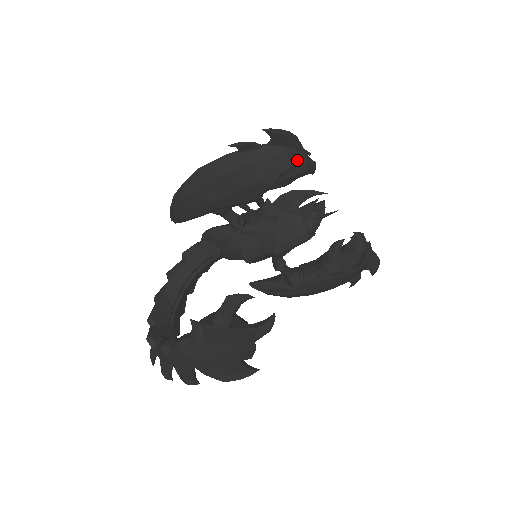
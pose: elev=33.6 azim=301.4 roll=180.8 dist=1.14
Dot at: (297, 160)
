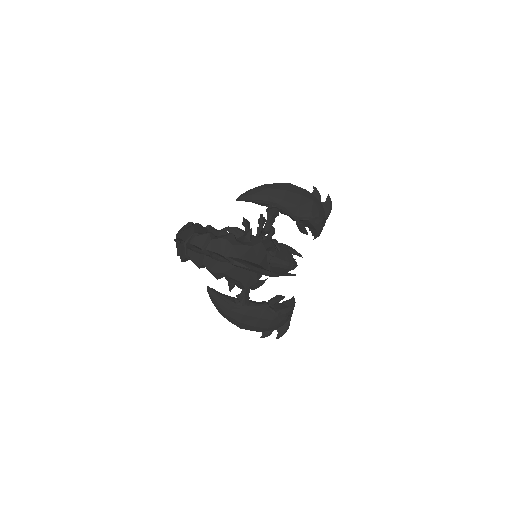
Dot at: (324, 221)
